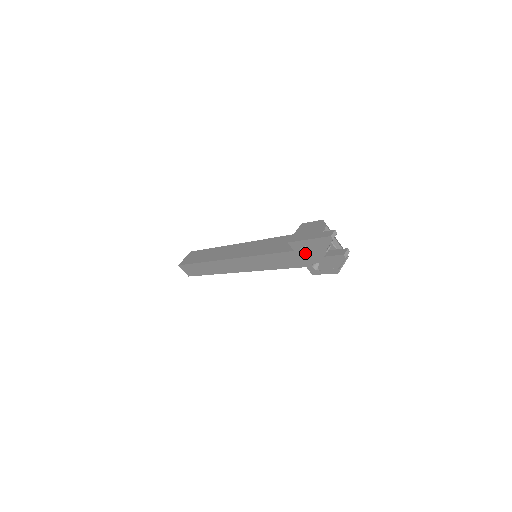
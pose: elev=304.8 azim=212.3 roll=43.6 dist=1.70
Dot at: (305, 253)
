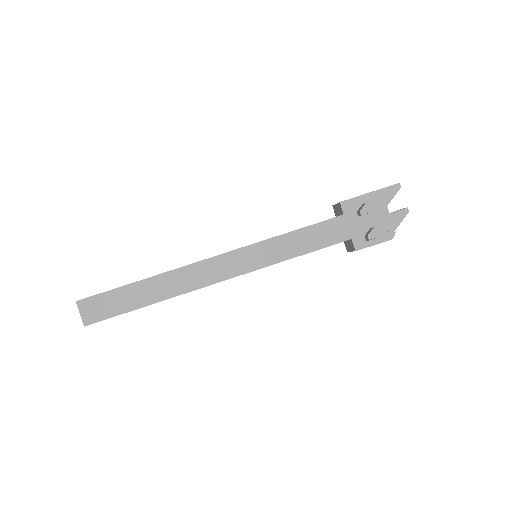
Dot at: (357, 216)
